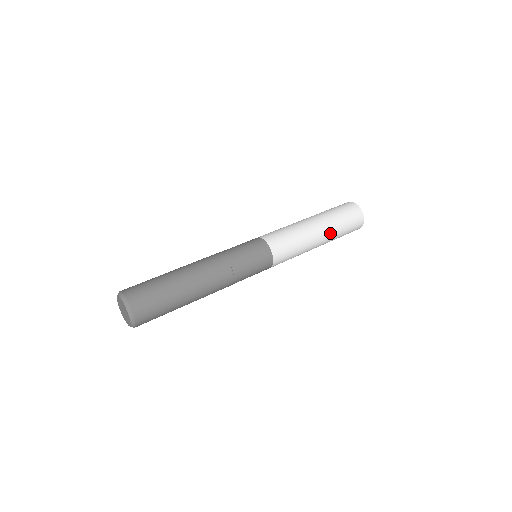
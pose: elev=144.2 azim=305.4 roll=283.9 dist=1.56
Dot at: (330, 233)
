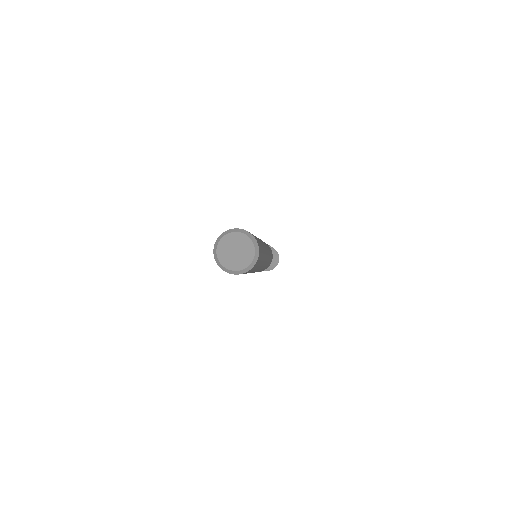
Dot at: occluded
